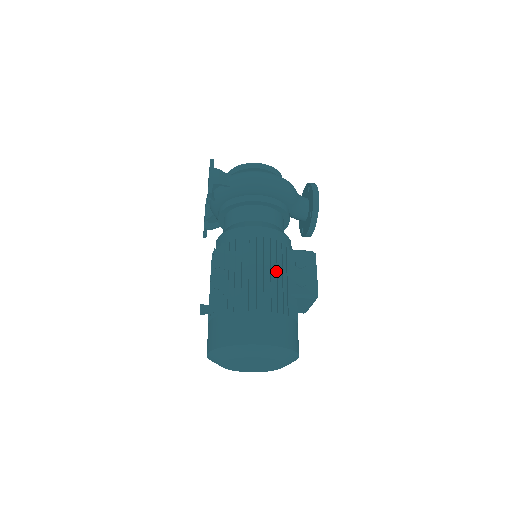
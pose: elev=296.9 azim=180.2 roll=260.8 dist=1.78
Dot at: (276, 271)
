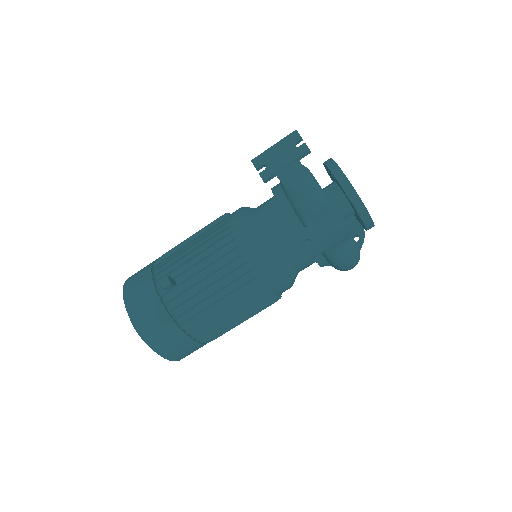
Dot at: occluded
